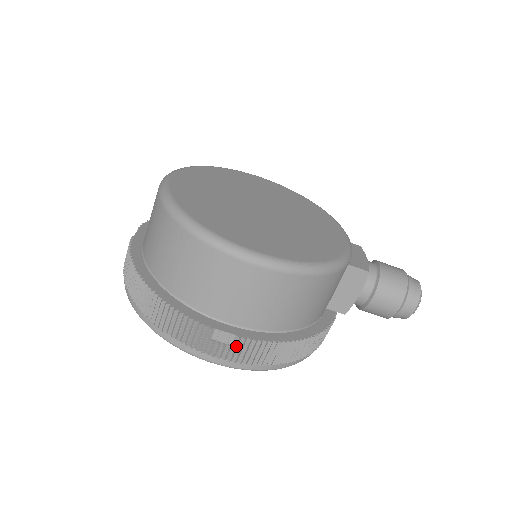
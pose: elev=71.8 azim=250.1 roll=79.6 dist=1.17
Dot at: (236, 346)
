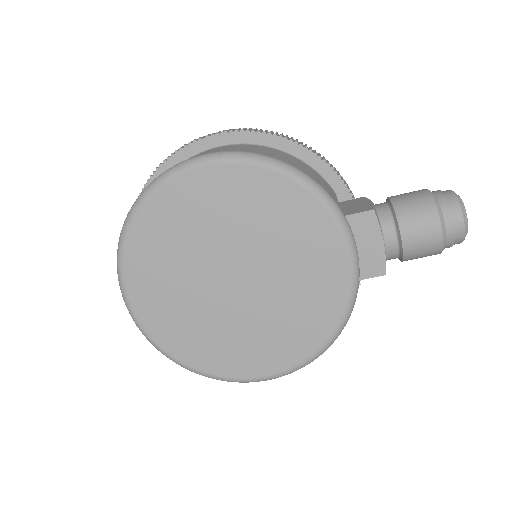
Dot at: occluded
